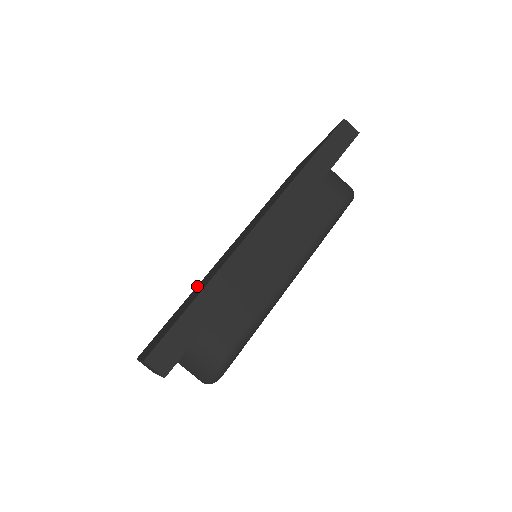
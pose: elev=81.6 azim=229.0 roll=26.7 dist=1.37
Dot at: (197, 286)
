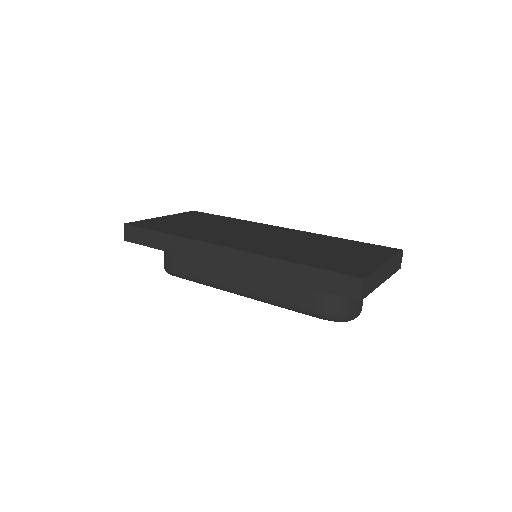
Dot at: (245, 222)
